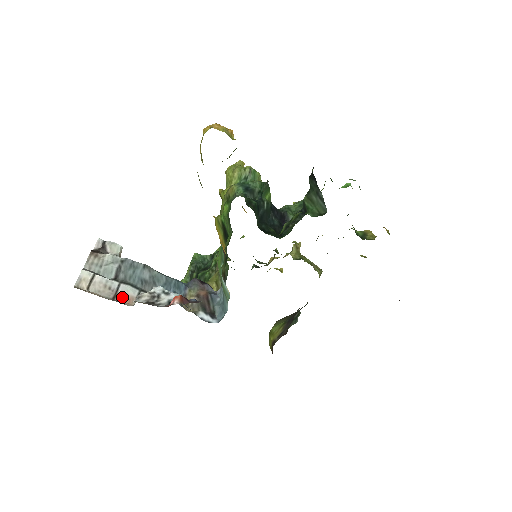
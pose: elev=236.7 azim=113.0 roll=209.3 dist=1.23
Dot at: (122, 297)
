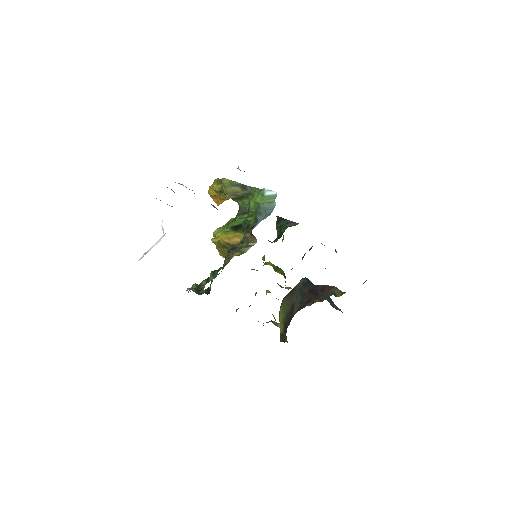
Dot at: occluded
